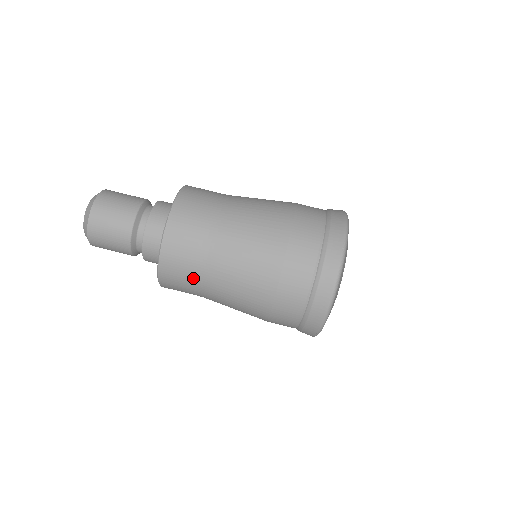
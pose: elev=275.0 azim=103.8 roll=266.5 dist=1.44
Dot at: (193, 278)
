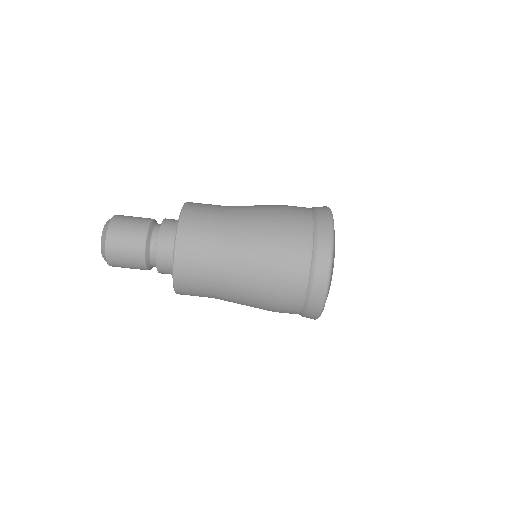
Dot at: (206, 259)
